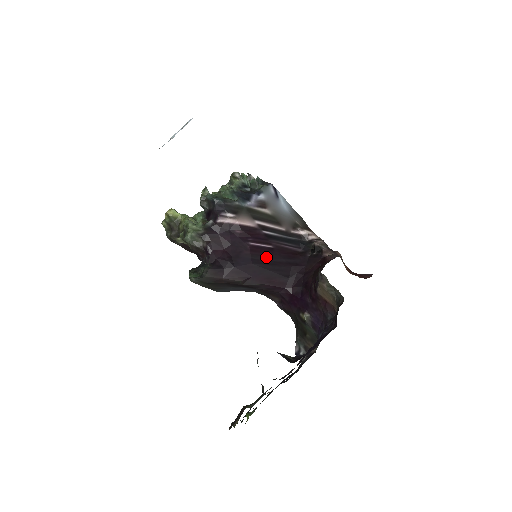
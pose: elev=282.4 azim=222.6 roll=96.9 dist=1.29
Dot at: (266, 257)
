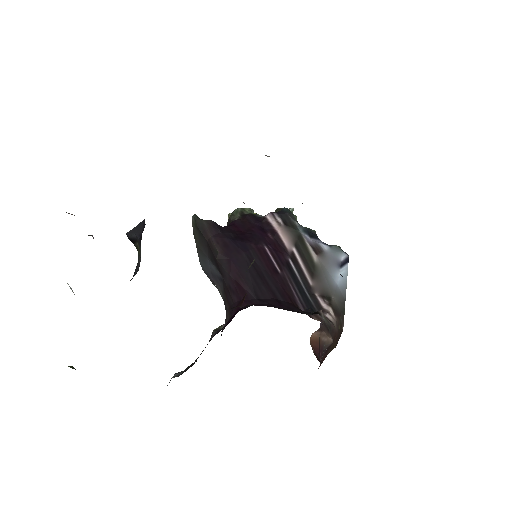
Dot at: (263, 267)
